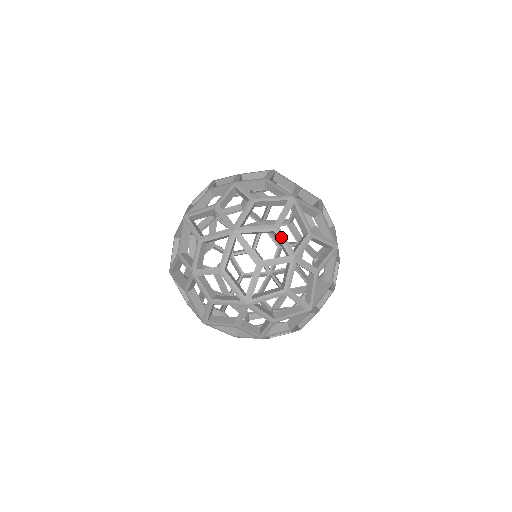
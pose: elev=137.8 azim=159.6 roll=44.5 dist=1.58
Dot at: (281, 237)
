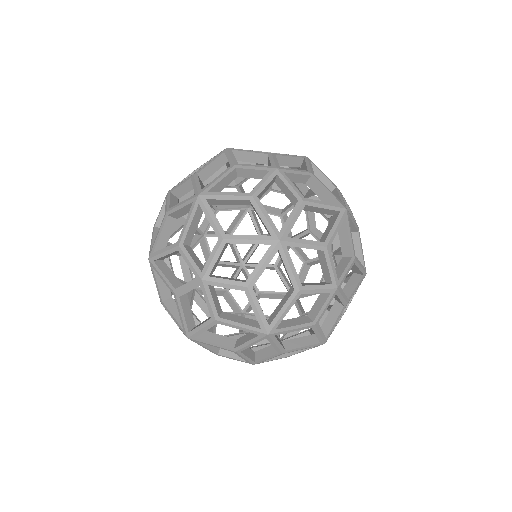
Dot at: occluded
